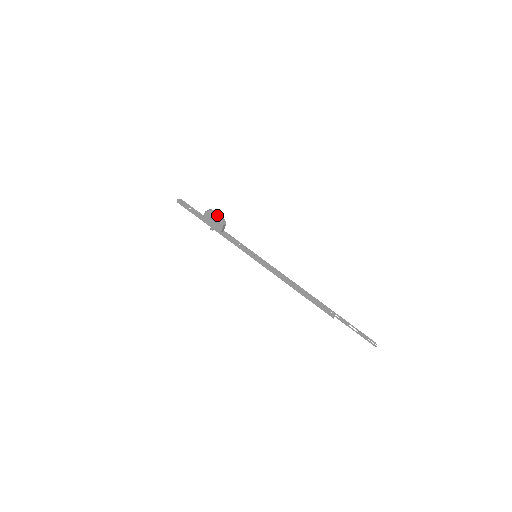
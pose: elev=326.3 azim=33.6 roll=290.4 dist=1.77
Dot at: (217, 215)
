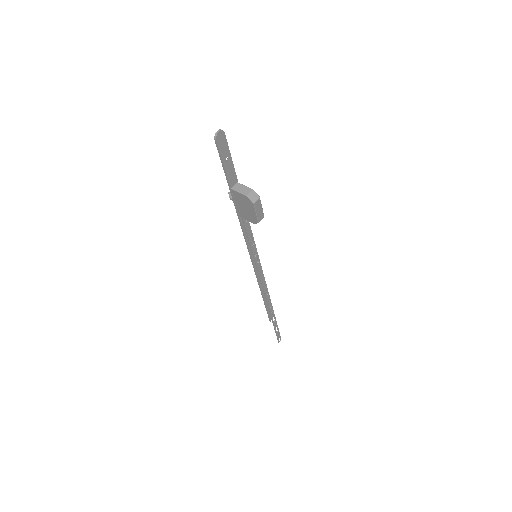
Dot at: (260, 212)
